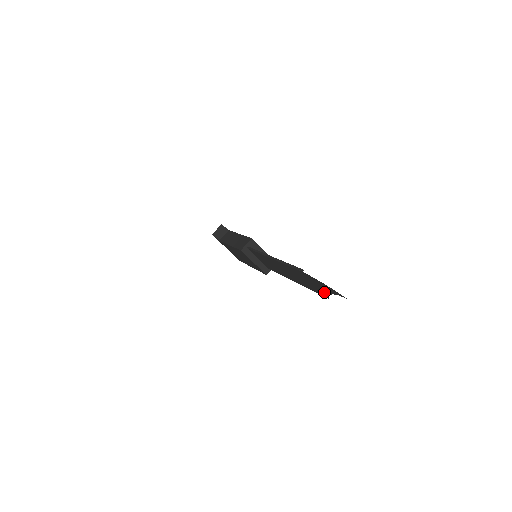
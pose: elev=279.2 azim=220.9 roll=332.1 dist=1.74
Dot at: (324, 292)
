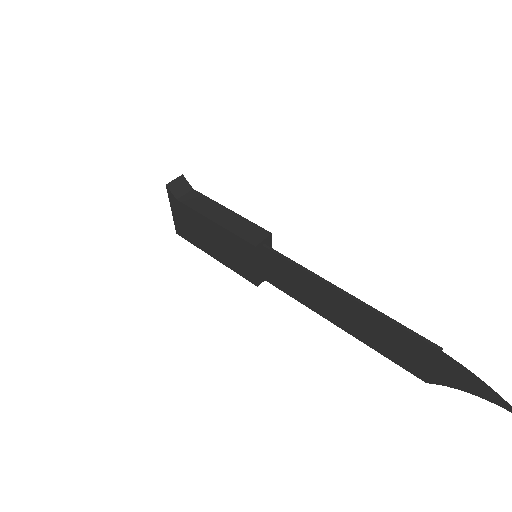
Dot at: (438, 378)
